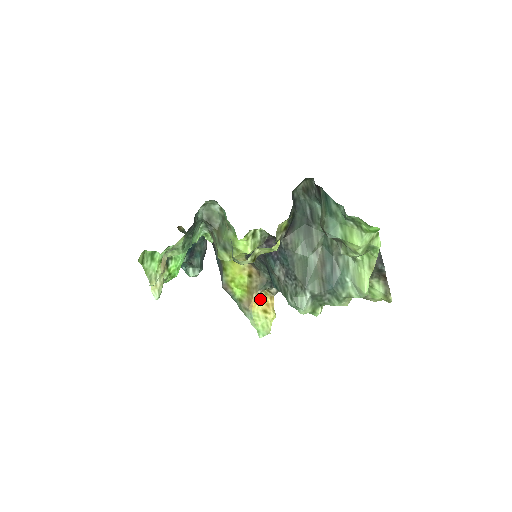
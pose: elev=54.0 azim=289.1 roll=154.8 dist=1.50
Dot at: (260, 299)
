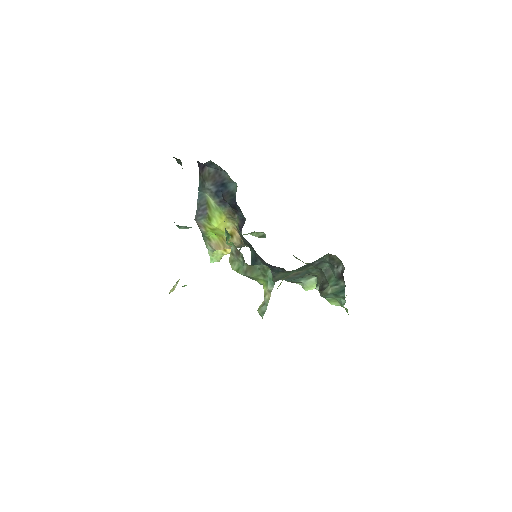
Dot at: occluded
